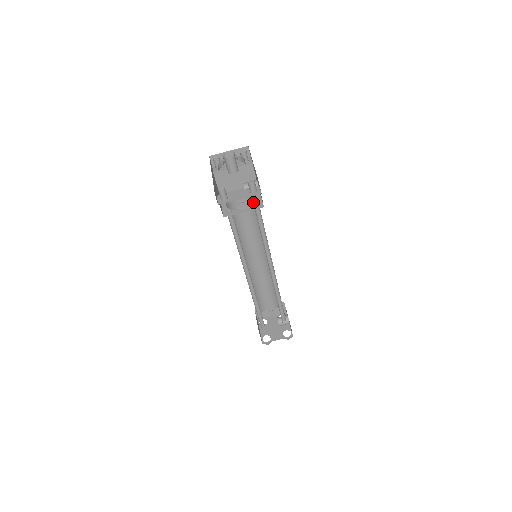
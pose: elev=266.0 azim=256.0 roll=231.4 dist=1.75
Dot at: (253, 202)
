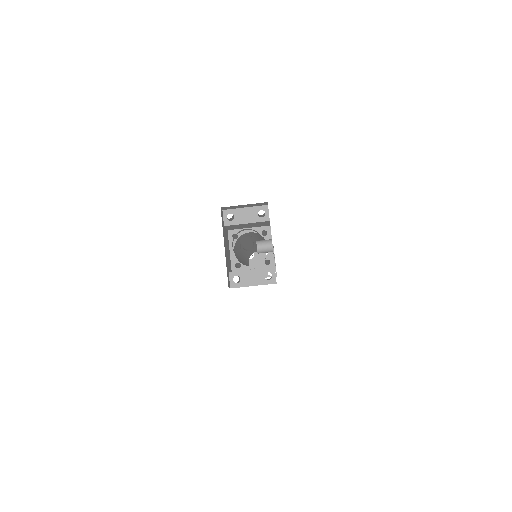
Dot at: (263, 238)
